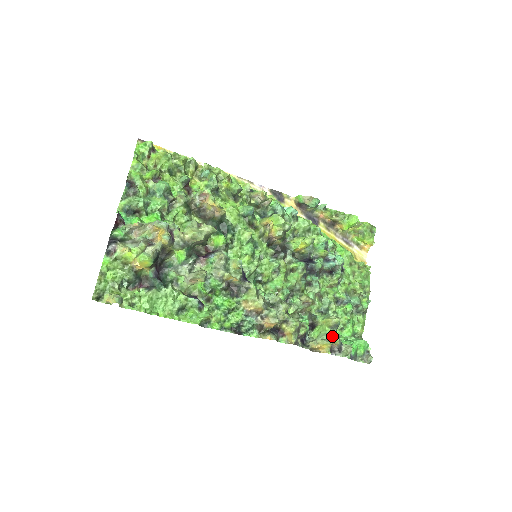
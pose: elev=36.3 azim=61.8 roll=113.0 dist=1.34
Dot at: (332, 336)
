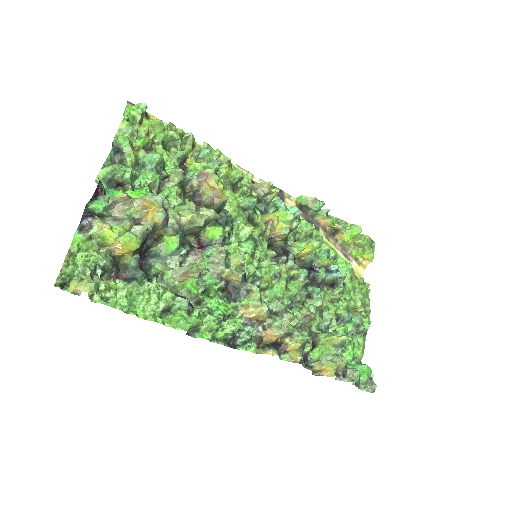
Dot at: (338, 356)
